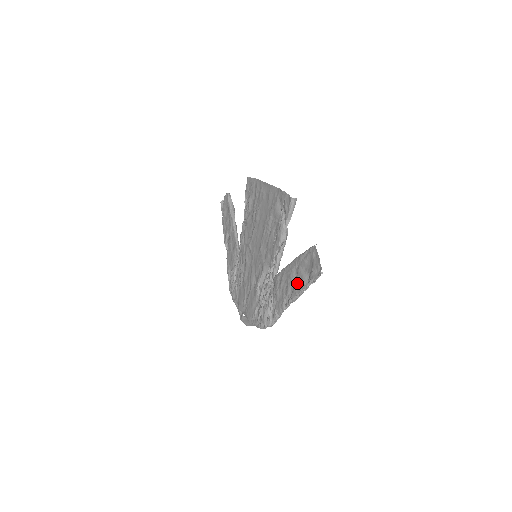
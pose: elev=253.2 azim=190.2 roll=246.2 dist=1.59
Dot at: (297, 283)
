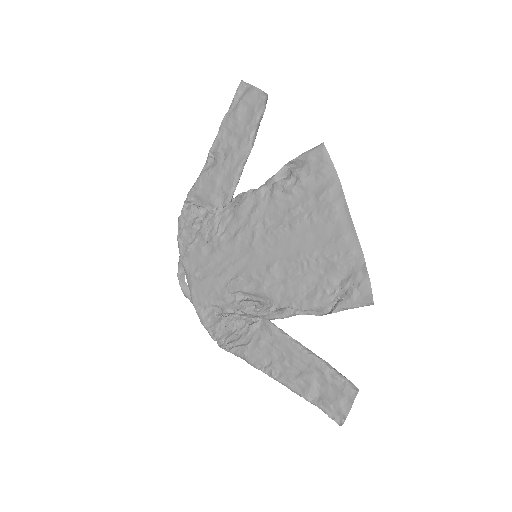
Dot at: (298, 381)
